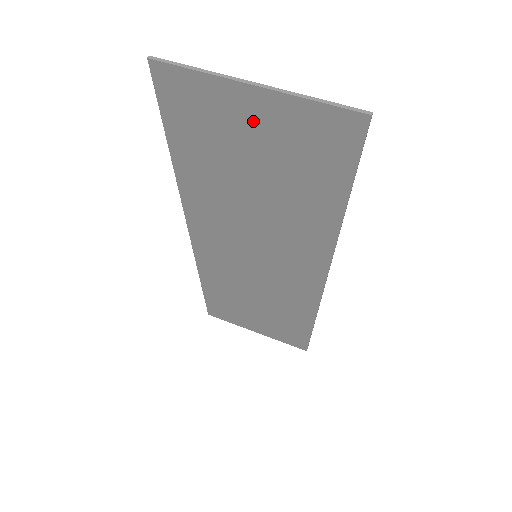
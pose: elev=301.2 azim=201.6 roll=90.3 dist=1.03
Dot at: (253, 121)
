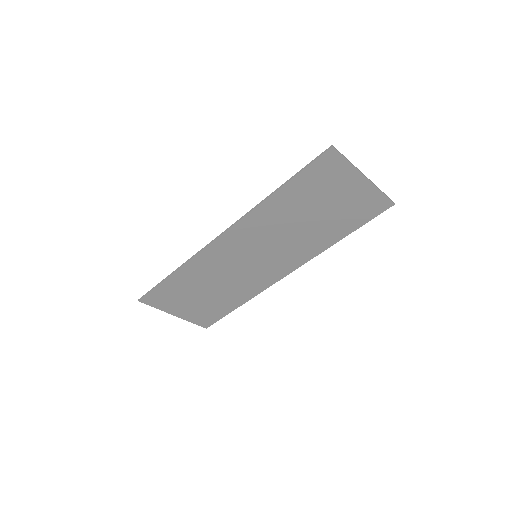
Dot at: (348, 190)
